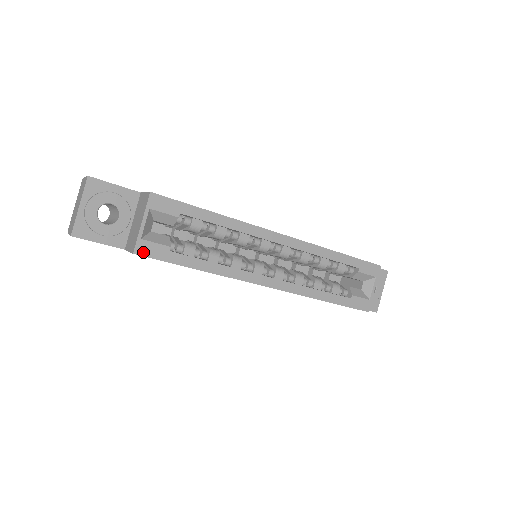
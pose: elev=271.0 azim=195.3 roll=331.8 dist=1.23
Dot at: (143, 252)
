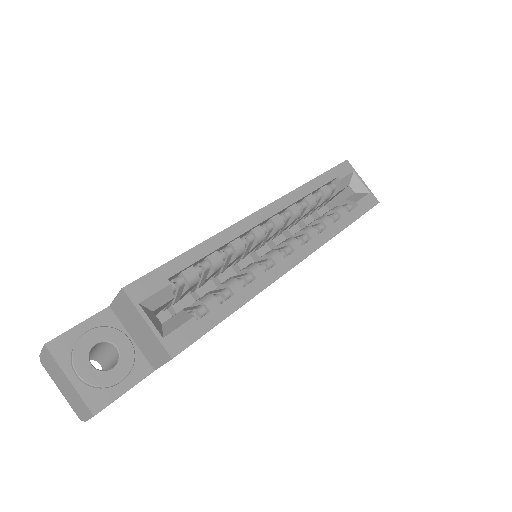
Dot at: (178, 347)
